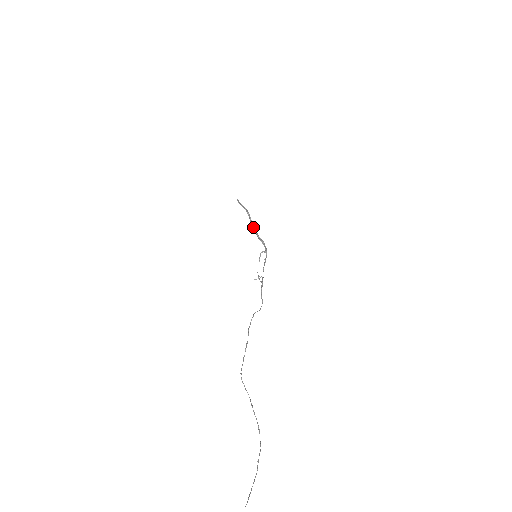
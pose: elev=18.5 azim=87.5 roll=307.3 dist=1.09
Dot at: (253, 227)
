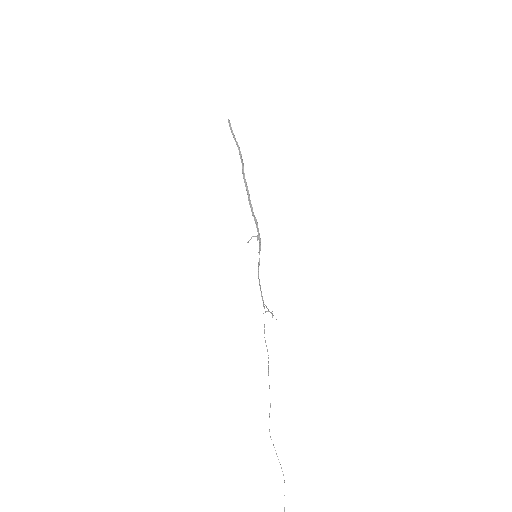
Dot at: (246, 189)
